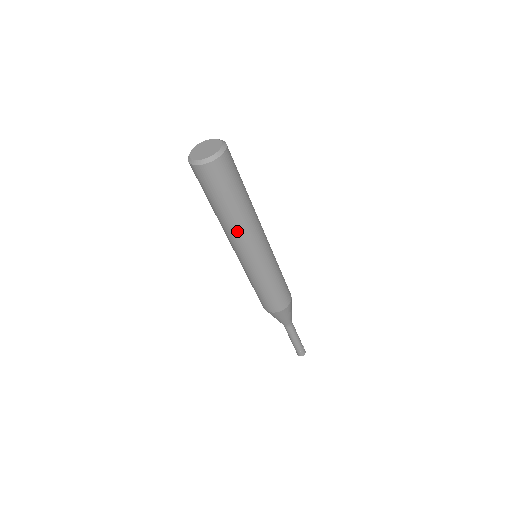
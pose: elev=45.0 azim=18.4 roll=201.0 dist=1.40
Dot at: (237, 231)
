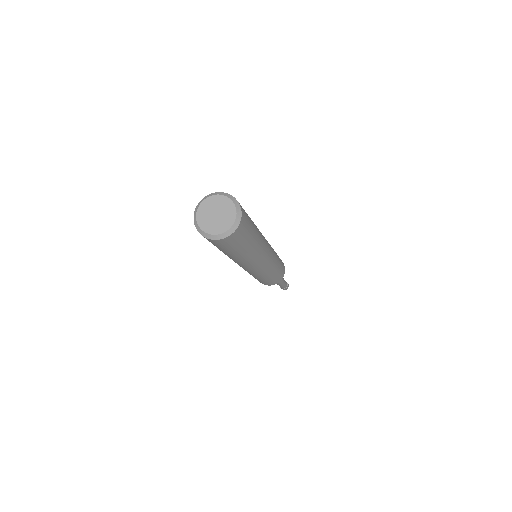
Dot at: (247, 262)
